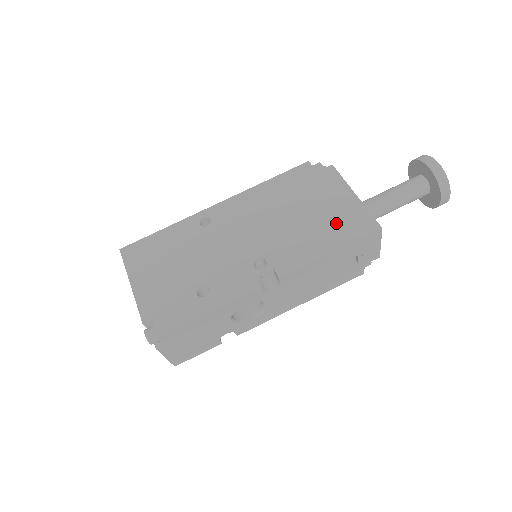
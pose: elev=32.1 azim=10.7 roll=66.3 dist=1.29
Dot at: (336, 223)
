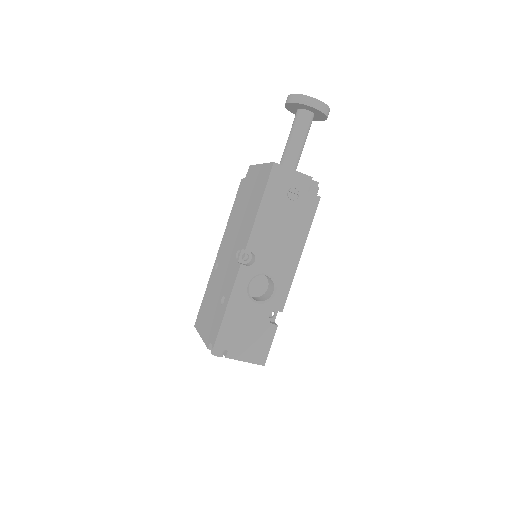
Dot at: (257, 189)
